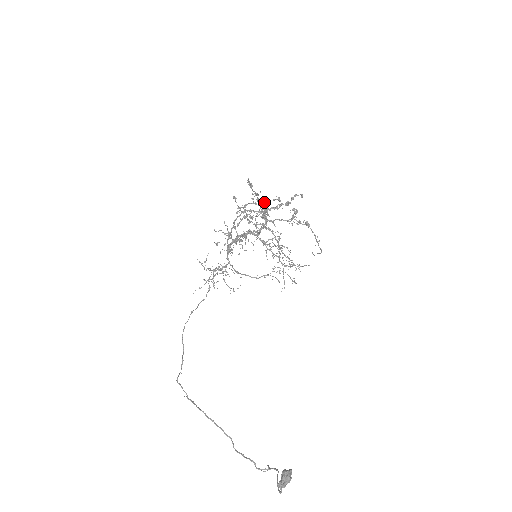
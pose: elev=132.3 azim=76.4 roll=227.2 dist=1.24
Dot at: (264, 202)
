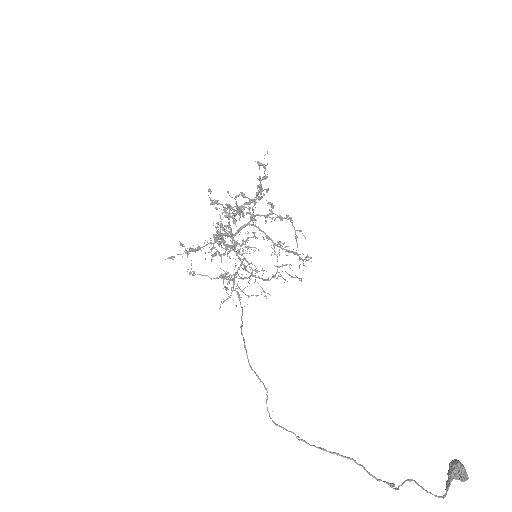
Dot at: (260, 190)
